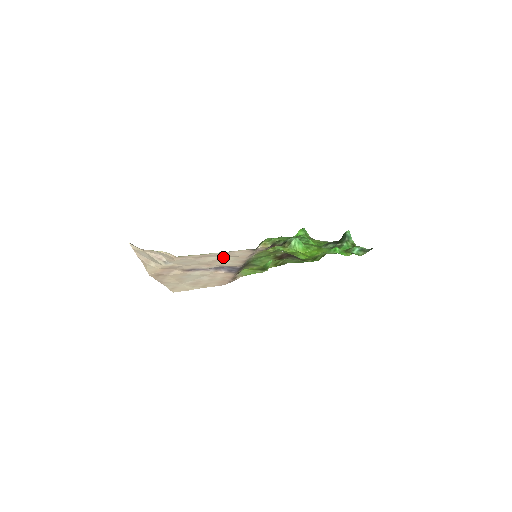
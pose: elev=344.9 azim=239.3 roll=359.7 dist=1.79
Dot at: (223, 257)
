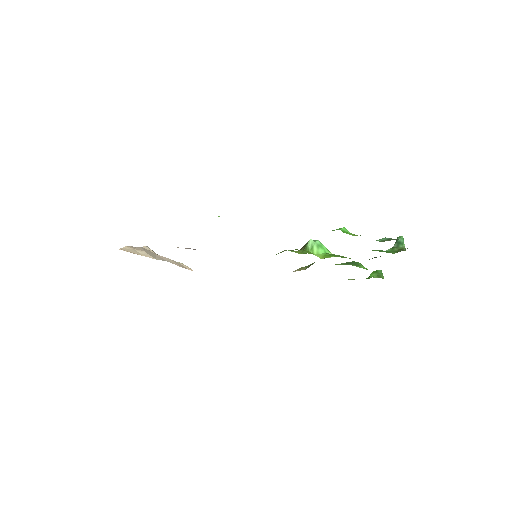
Dot at: occluded
